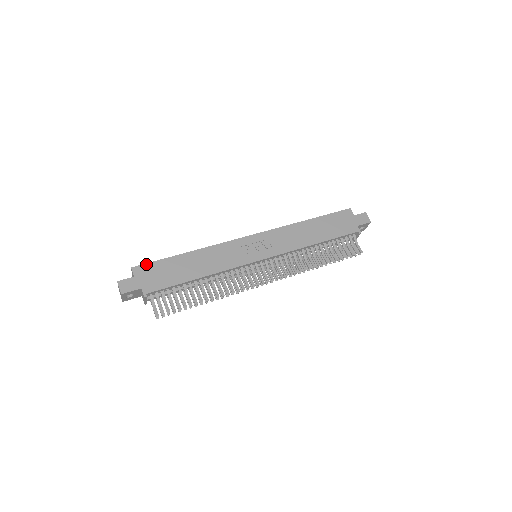
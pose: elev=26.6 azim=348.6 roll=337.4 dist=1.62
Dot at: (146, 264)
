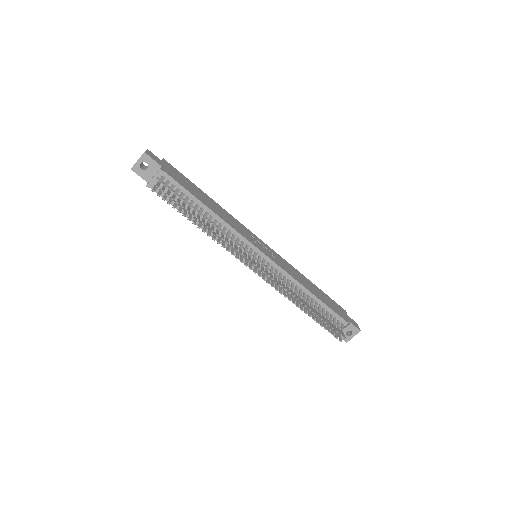
Dot at: (175, 168)
